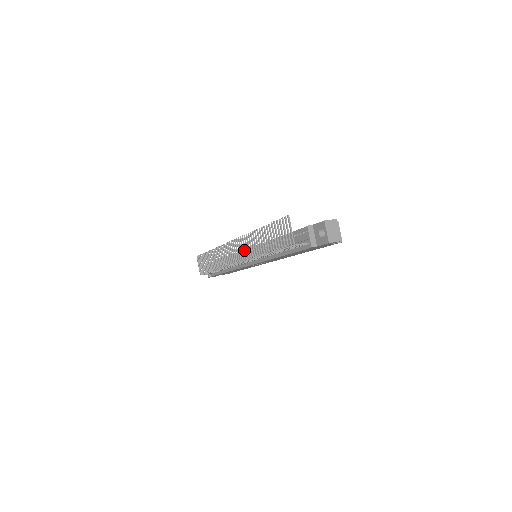
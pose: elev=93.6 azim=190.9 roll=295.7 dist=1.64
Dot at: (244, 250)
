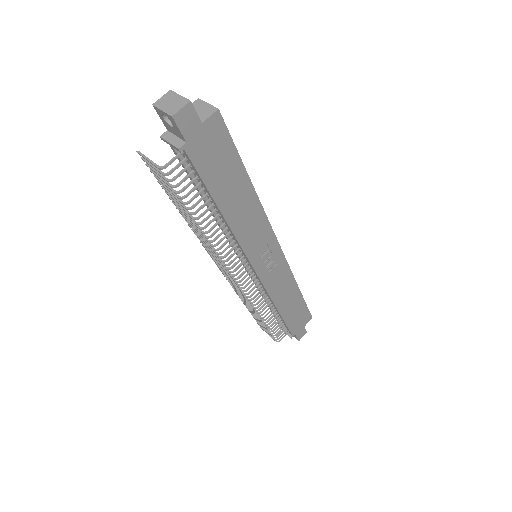
Dot at: (214, 256)
